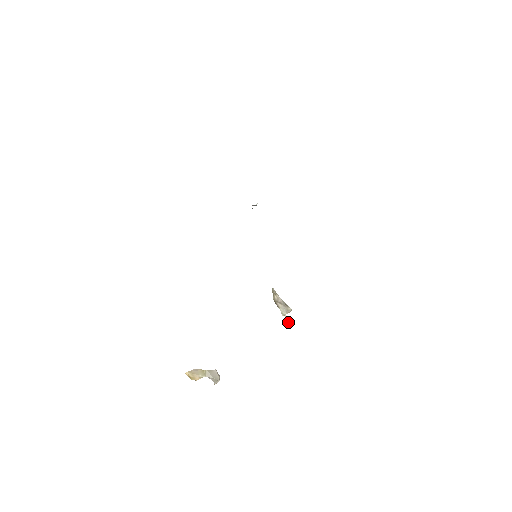
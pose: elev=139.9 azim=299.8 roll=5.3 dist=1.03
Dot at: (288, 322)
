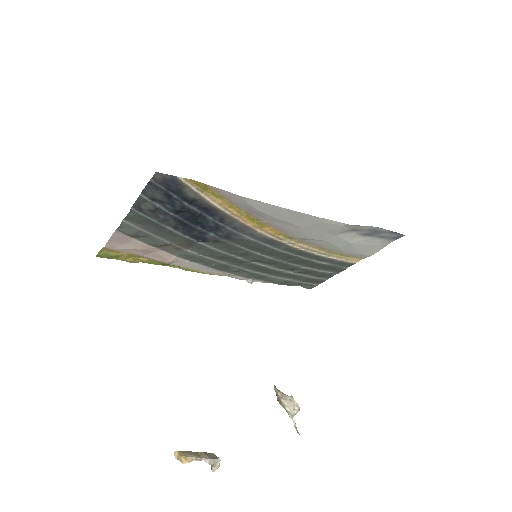
Dot at: (298, 433)
